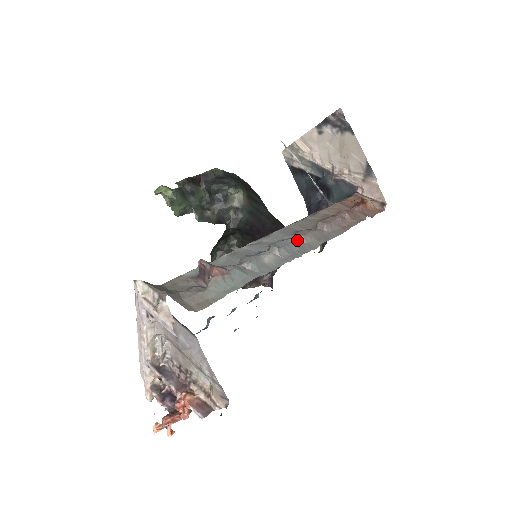
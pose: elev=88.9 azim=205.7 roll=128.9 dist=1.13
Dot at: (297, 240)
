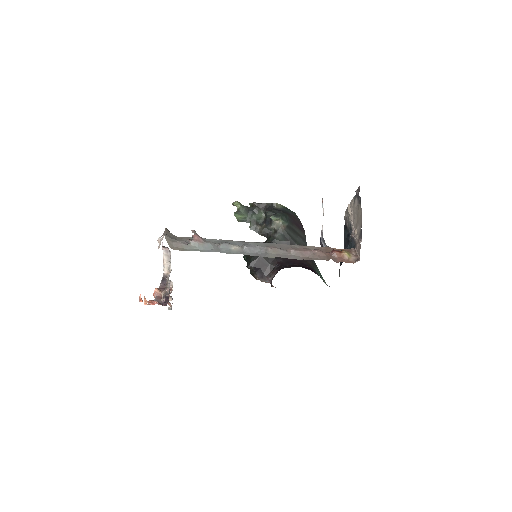
Dot at: (264, 249)
